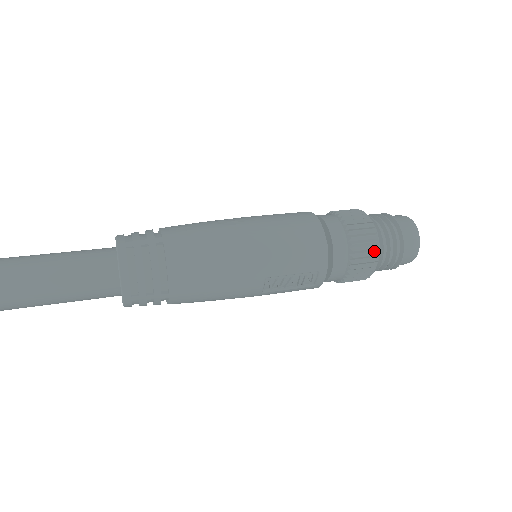
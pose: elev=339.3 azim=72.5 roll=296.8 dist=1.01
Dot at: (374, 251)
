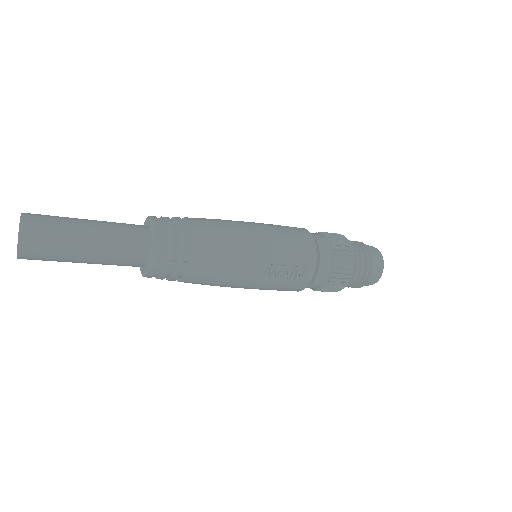
Dot at: (350, 260)
